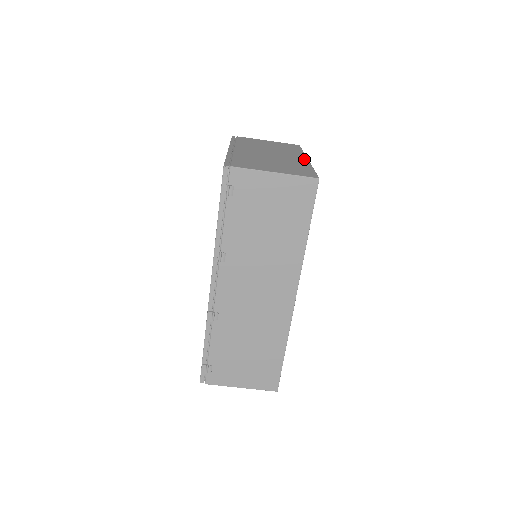
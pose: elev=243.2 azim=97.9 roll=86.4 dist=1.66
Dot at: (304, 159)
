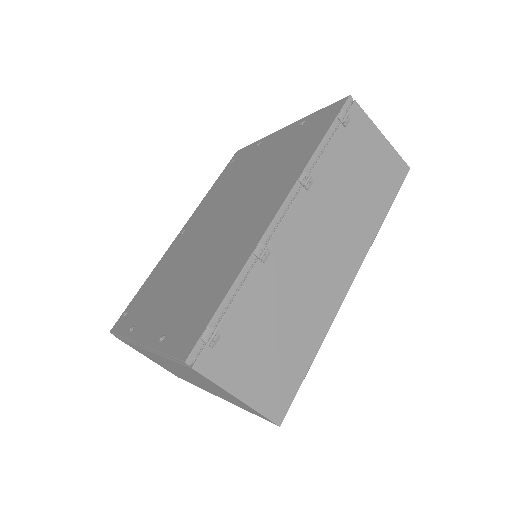
Dot at: occluded
